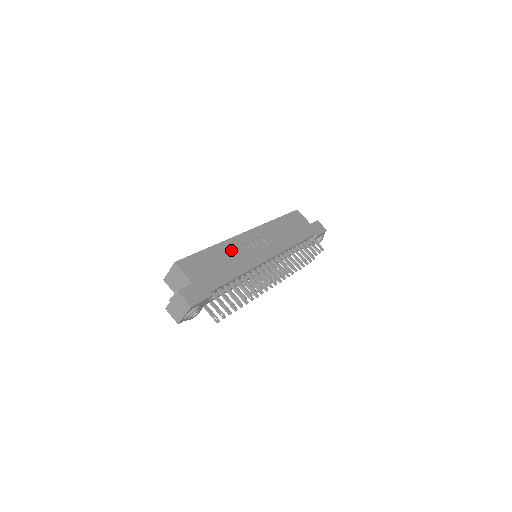
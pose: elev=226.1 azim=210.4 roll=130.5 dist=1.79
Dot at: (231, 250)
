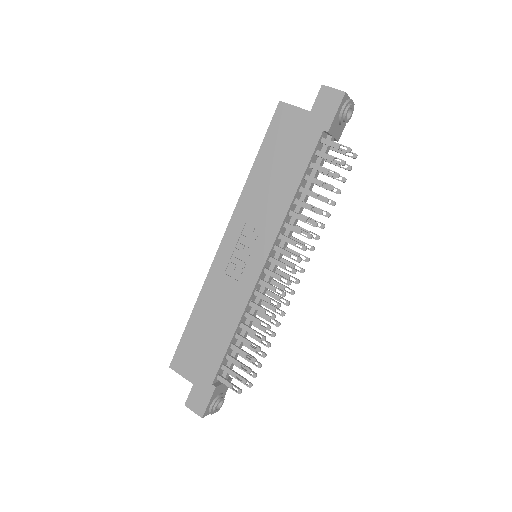
Dot at: (213, 297)
